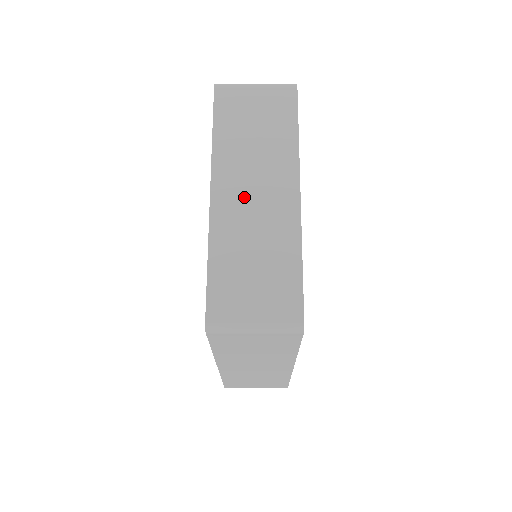
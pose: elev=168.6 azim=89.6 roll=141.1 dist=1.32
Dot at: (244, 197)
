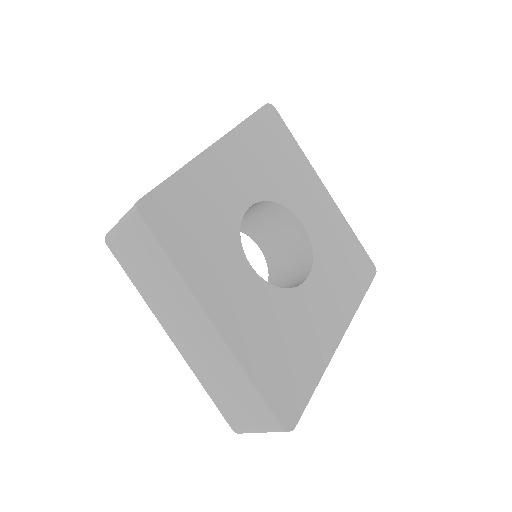
Dot at: occluded
